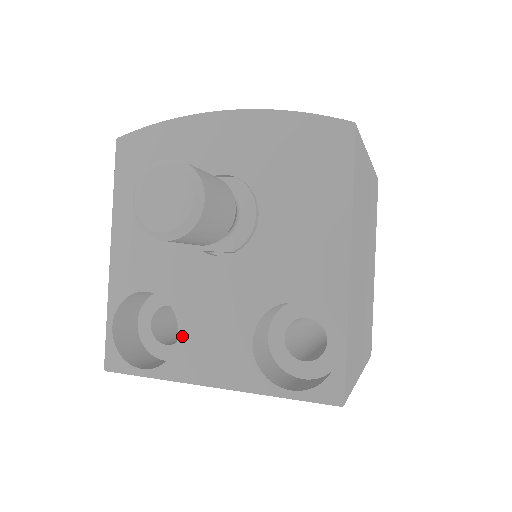
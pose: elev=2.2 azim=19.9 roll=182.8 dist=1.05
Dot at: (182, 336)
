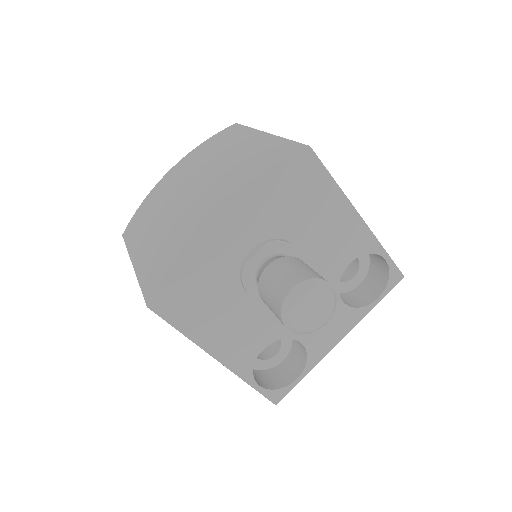
Dot at: (305, 342)
